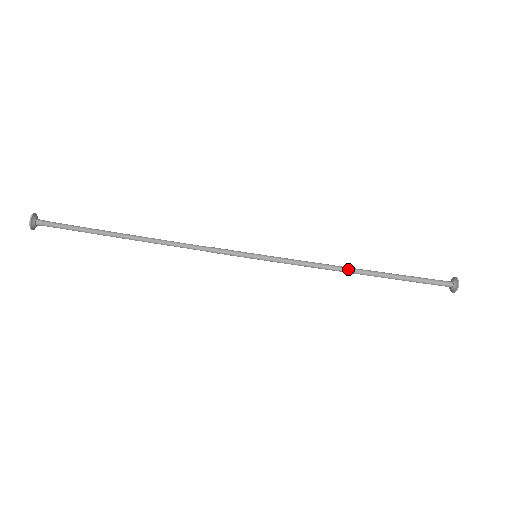
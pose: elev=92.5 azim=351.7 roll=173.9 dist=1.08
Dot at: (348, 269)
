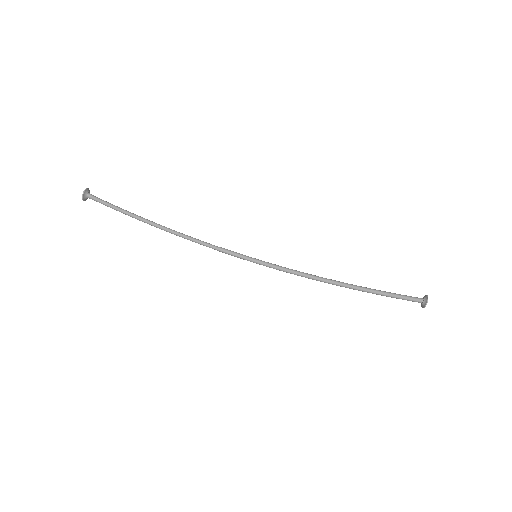
Dot at: (333, 281)
